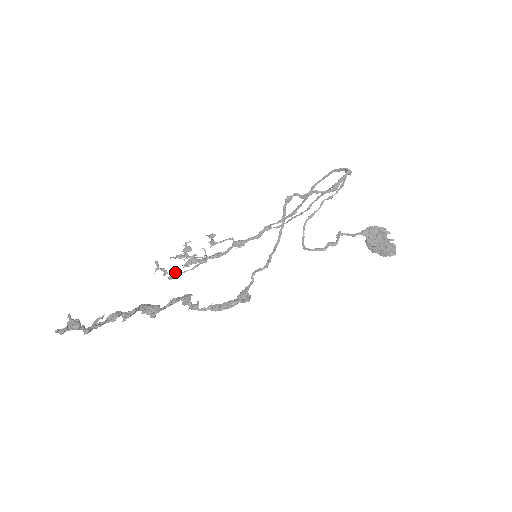
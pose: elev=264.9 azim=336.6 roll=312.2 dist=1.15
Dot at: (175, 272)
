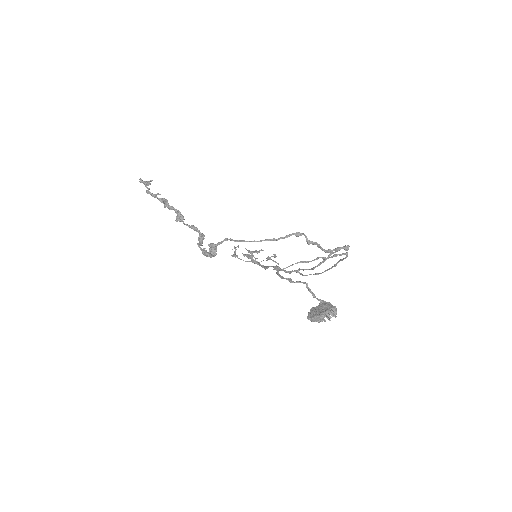
Dot at: occluded
